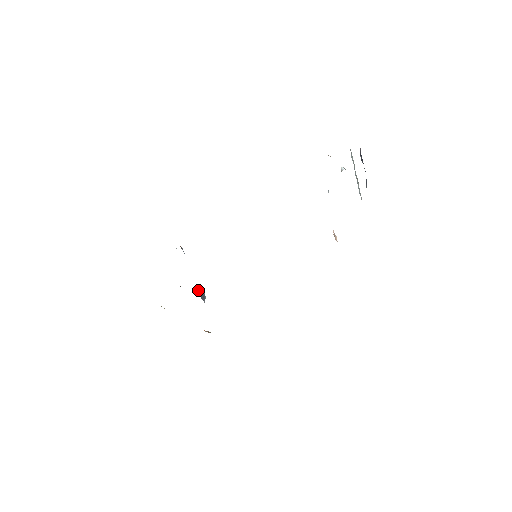
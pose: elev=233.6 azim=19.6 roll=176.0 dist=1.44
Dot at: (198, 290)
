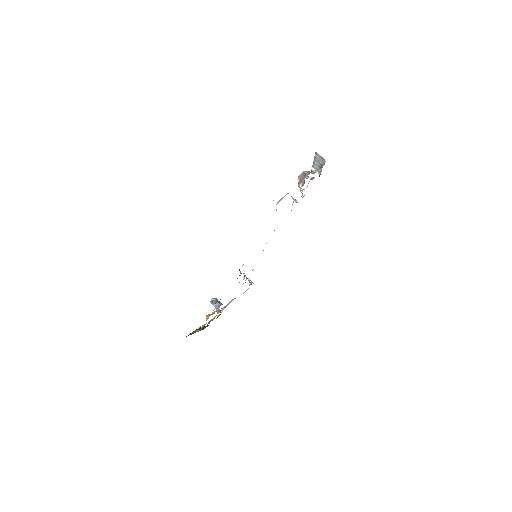
Dot at: (218, 303)
